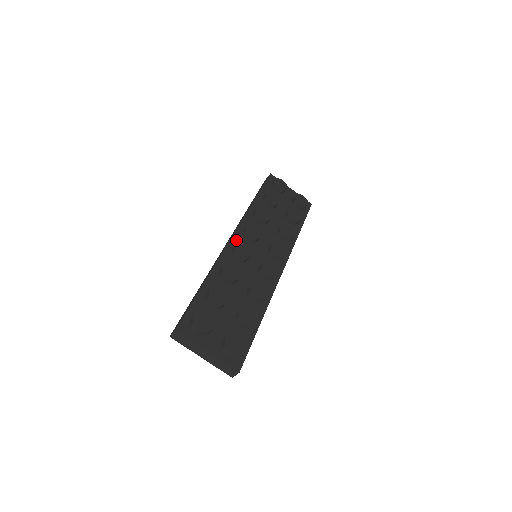
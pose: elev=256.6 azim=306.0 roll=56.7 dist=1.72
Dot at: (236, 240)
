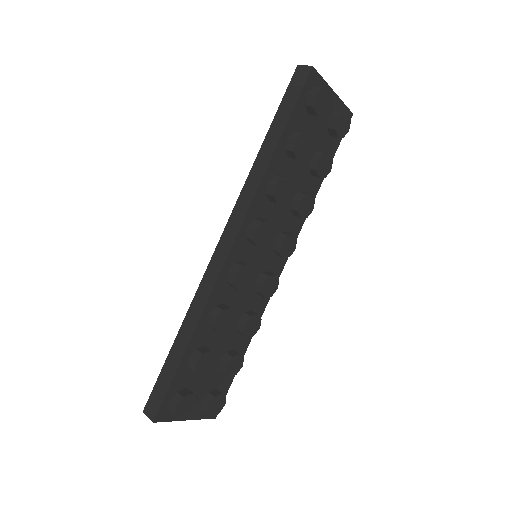
Dot at: (236, 251)
